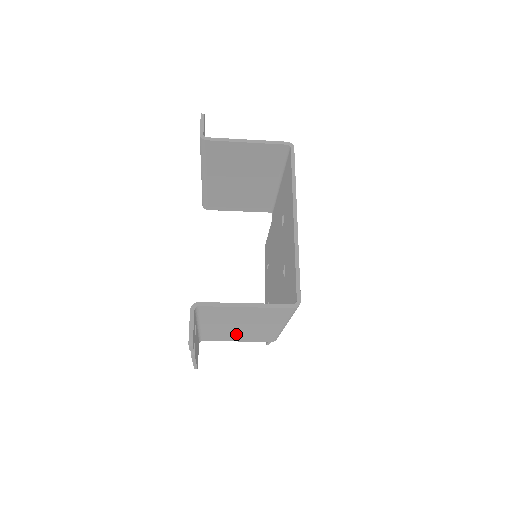
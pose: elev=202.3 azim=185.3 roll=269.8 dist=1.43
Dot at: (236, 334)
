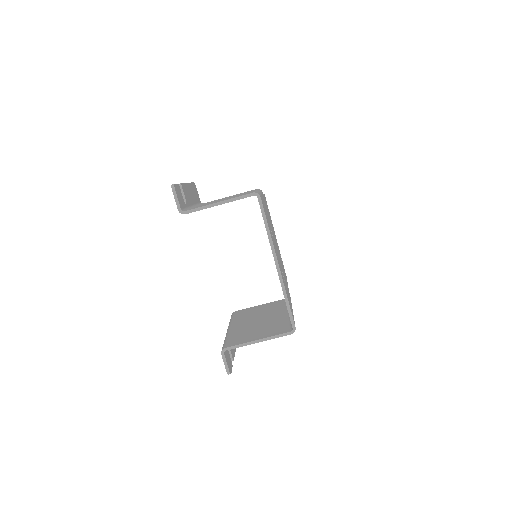
Dot at: occluded
